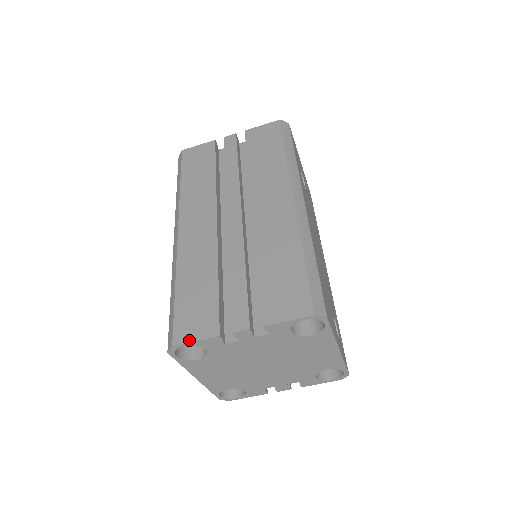
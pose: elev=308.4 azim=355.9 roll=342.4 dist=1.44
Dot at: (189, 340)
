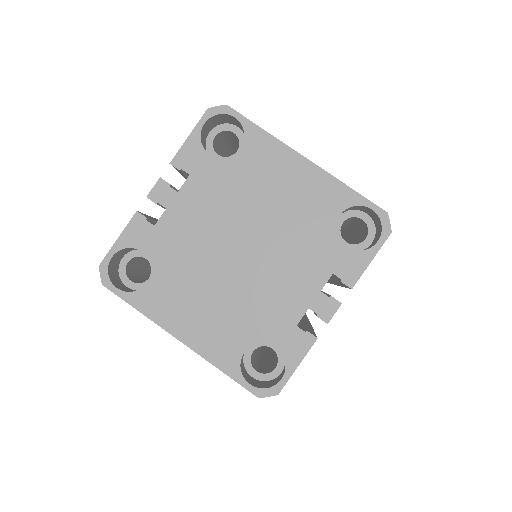
Dot at: (113, 246)
